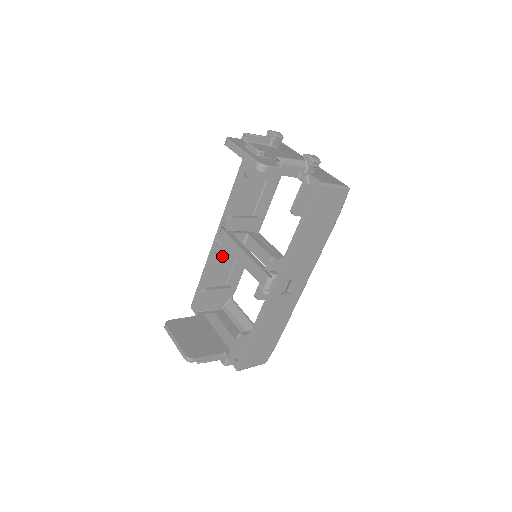
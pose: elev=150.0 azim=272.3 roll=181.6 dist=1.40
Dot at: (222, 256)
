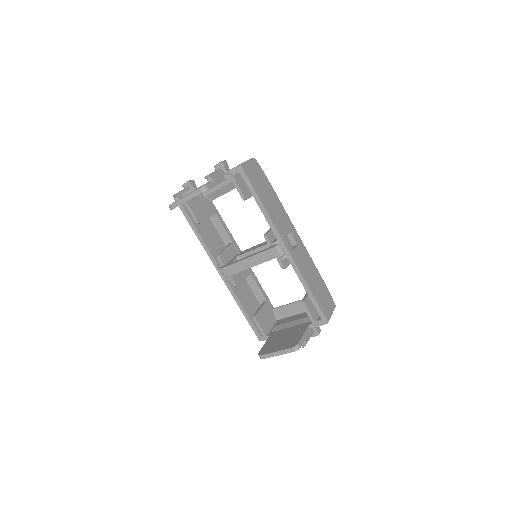
Dot at: occluded
